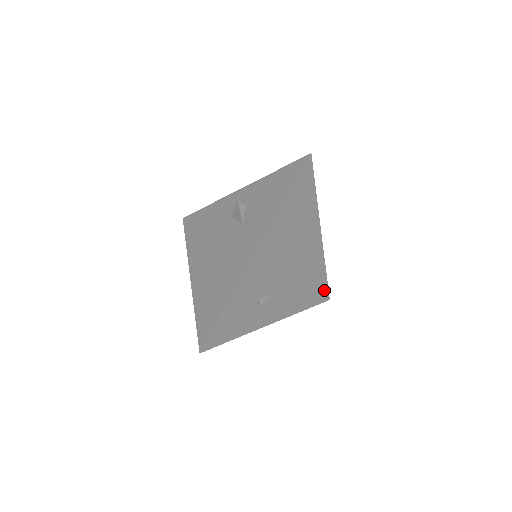
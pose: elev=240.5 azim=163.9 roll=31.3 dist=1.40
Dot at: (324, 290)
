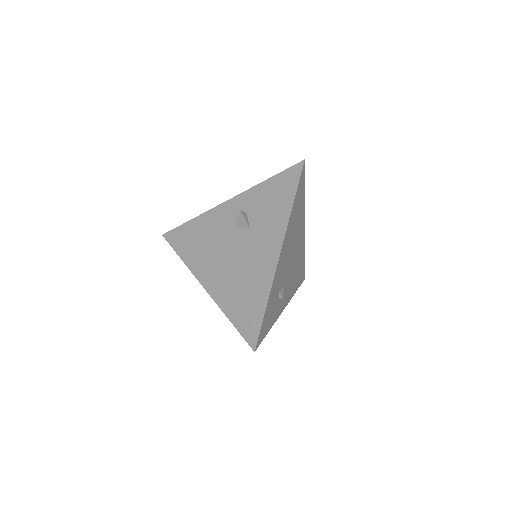
Dot at: (303, 272)
